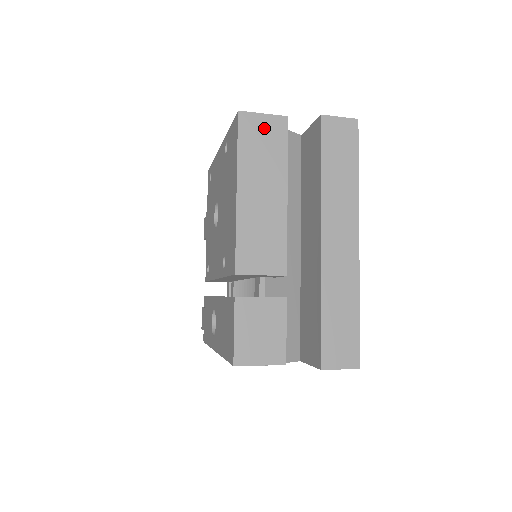
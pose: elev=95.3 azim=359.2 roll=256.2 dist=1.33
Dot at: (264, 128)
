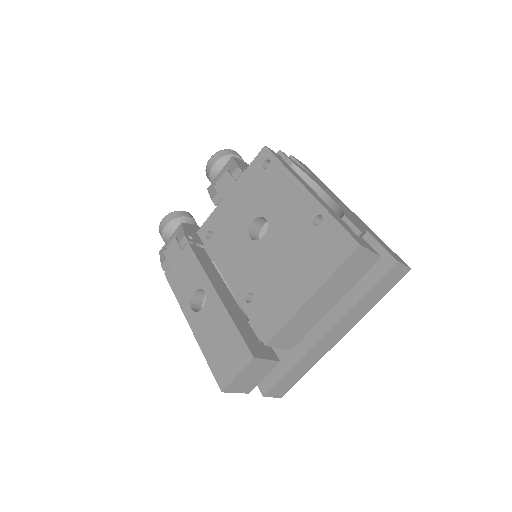
Dot at: (362, 261)
